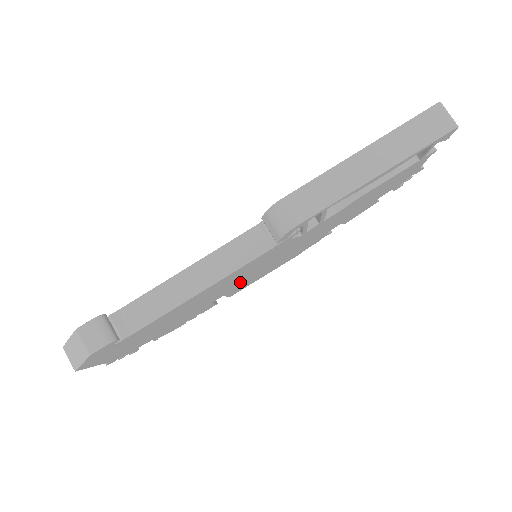
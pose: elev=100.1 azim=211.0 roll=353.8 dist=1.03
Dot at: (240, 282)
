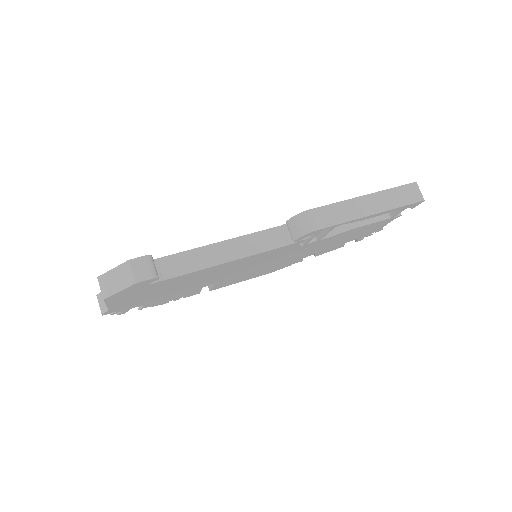
Dot at: (235, 274)
